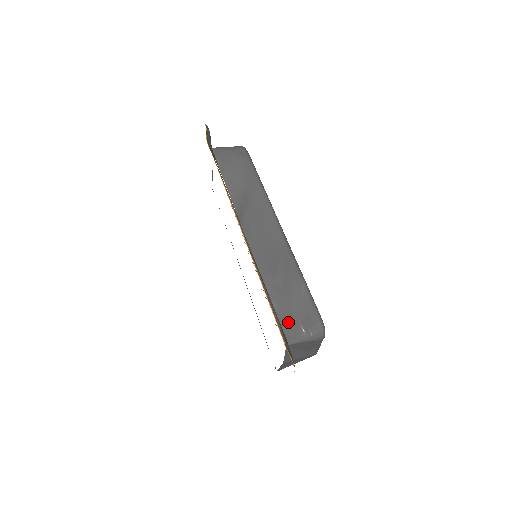
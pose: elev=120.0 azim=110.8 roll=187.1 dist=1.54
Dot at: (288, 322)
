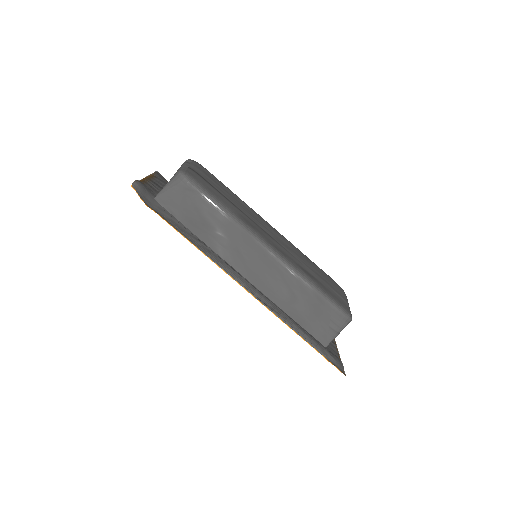
Dot at: (318, 330)
